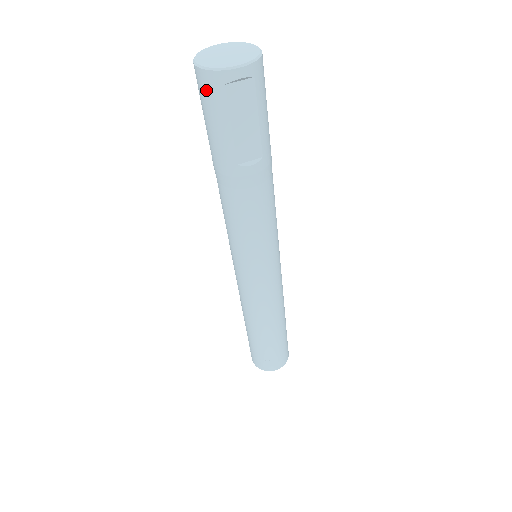
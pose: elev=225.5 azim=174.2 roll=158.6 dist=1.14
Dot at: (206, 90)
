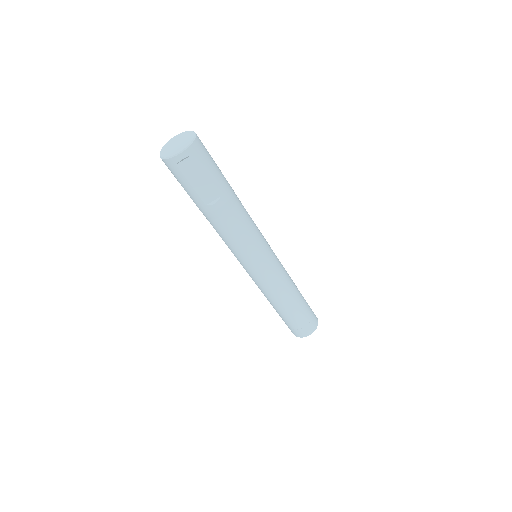
Dot at: (169, 169)
